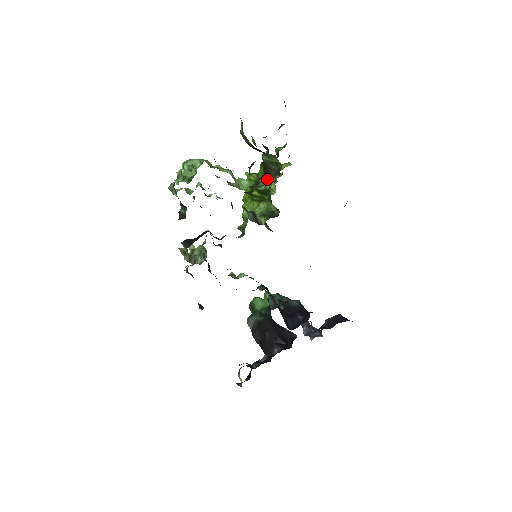
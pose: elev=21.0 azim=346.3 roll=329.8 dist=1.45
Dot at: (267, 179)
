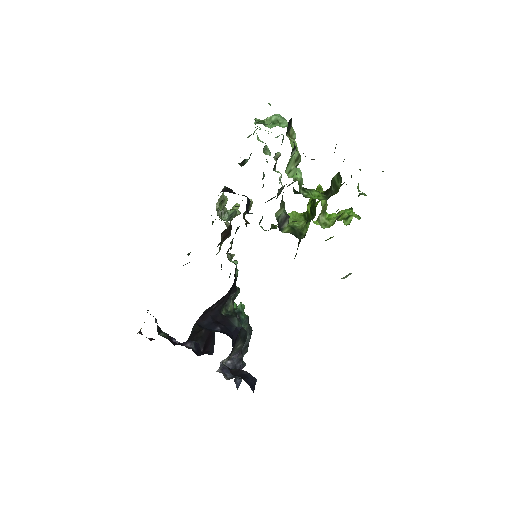
Dot at: (318, 194)
